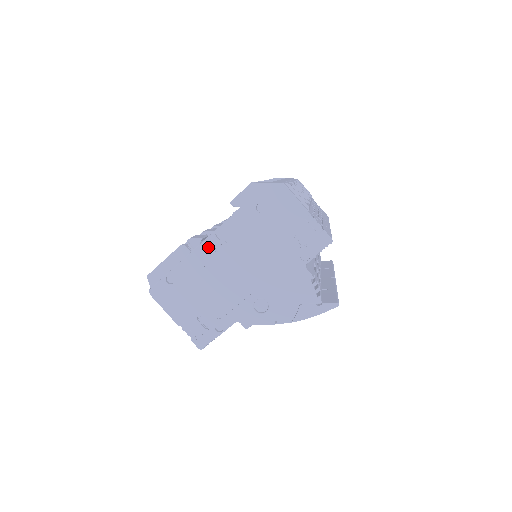
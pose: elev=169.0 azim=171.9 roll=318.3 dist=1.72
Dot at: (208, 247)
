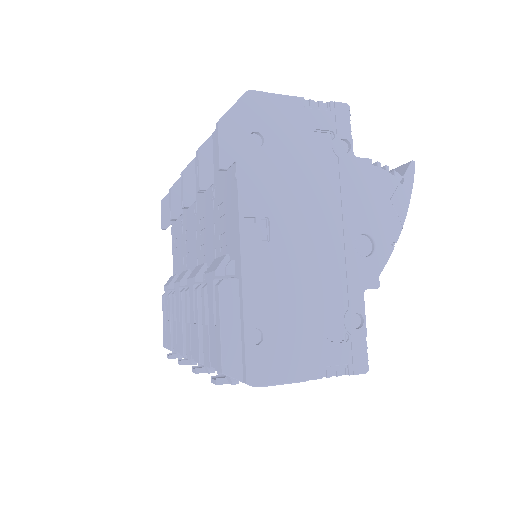
Dot at: (252, 246)
